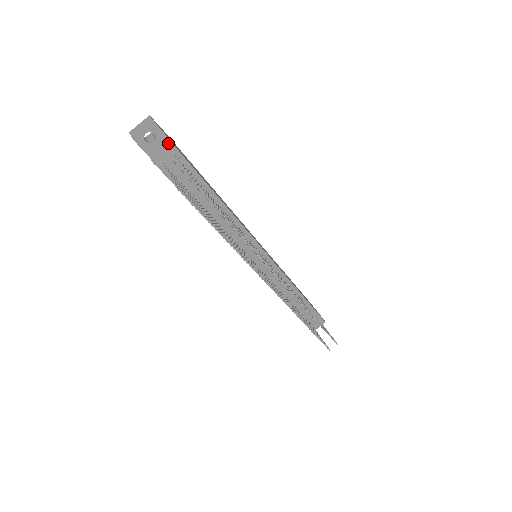
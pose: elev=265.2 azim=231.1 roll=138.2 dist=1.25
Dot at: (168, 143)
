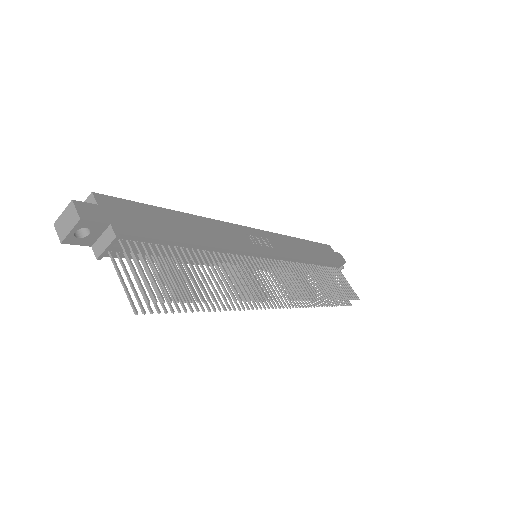
Dot at: (109, 229)
